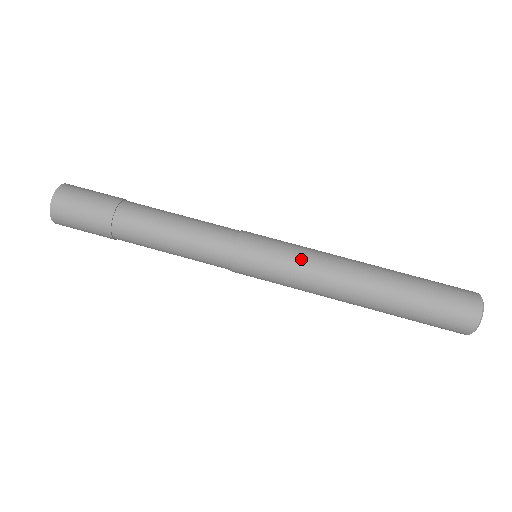
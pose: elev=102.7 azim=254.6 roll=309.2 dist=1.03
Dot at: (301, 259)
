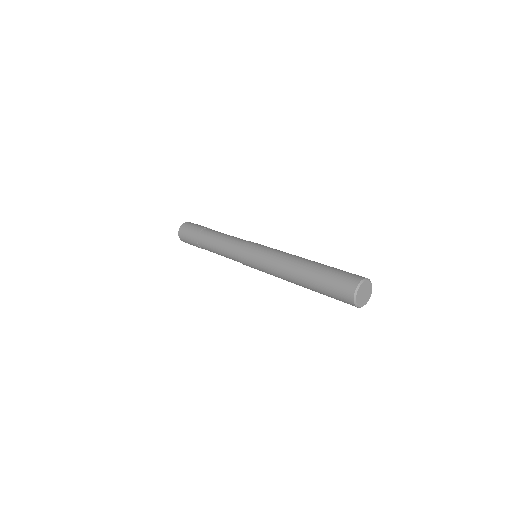
Dot at: occluded
